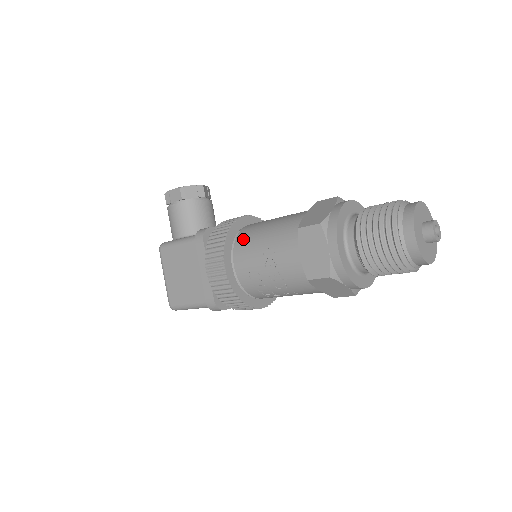
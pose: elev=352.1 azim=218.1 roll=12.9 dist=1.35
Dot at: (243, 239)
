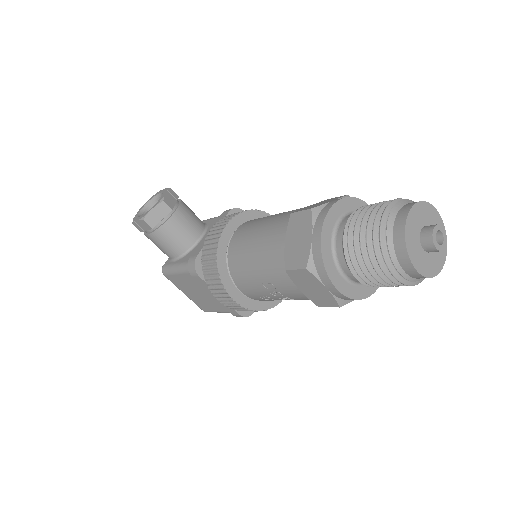
Dot at: (235, 267)
